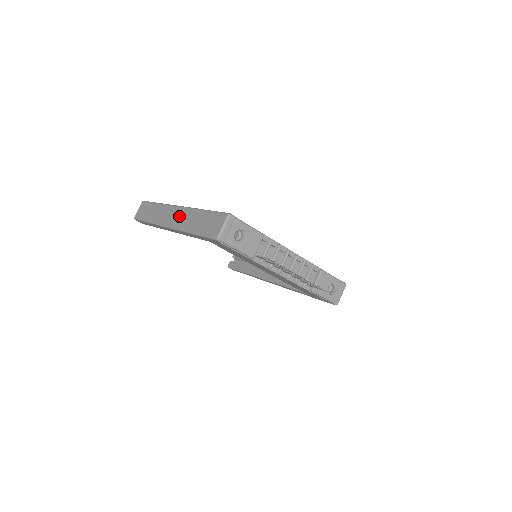
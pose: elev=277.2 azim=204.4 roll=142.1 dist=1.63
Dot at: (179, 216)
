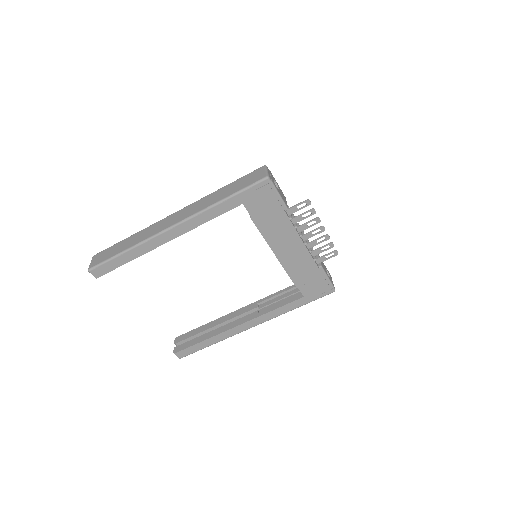
Dot at: (186, 211)
